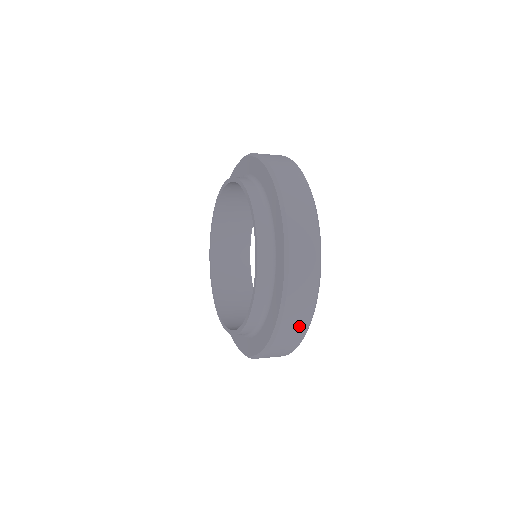
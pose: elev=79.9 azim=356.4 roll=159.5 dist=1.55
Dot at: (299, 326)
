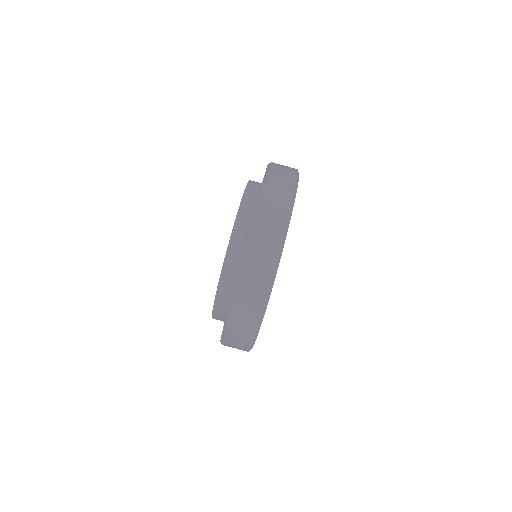
Dot at: (271, 242)
